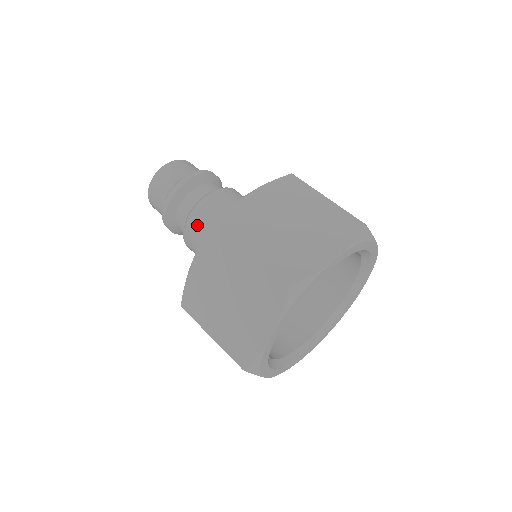
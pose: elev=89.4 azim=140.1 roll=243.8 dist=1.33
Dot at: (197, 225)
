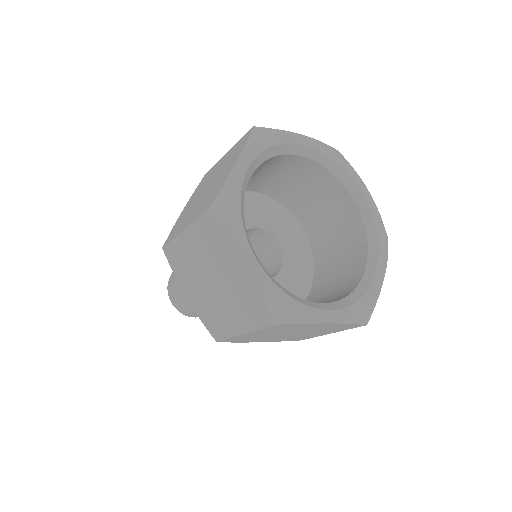
Dot at: occluded
